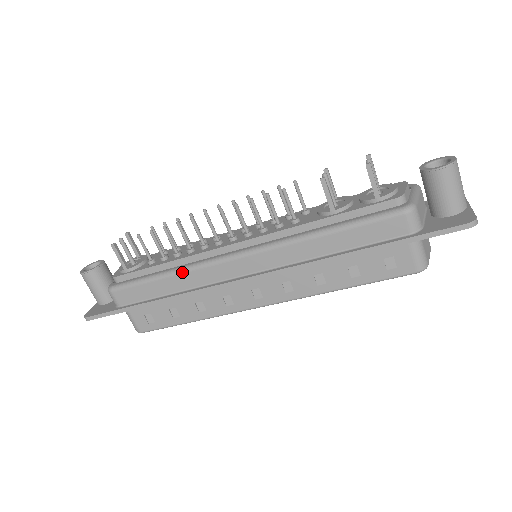
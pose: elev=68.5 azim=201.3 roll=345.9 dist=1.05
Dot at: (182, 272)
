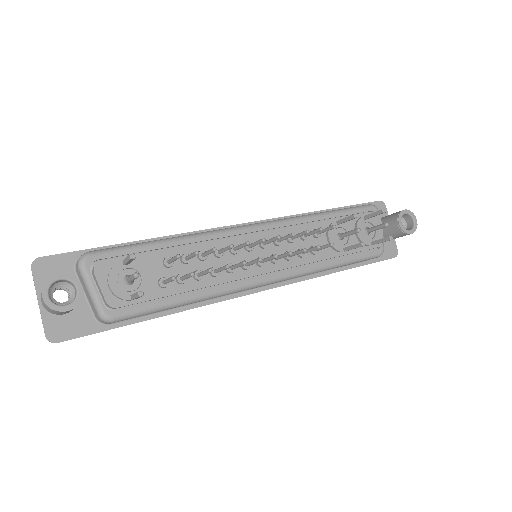
Dot at: occluded
